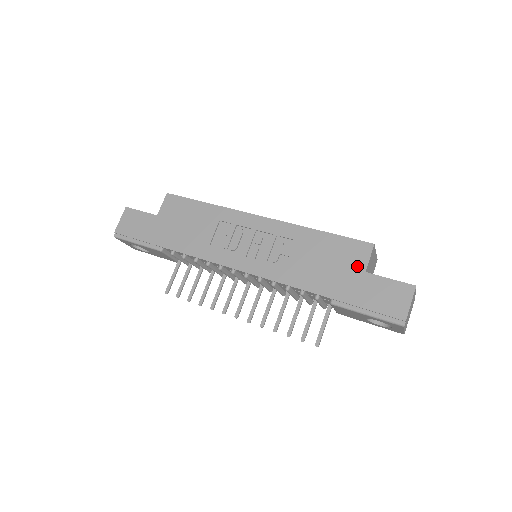
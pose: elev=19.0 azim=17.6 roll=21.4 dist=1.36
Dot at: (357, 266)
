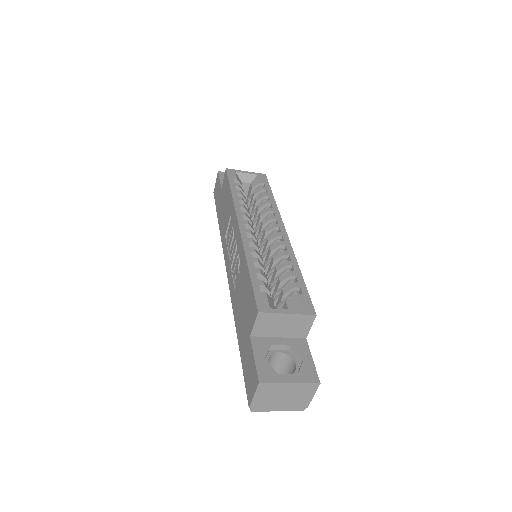
Dot at: (249, 325)
